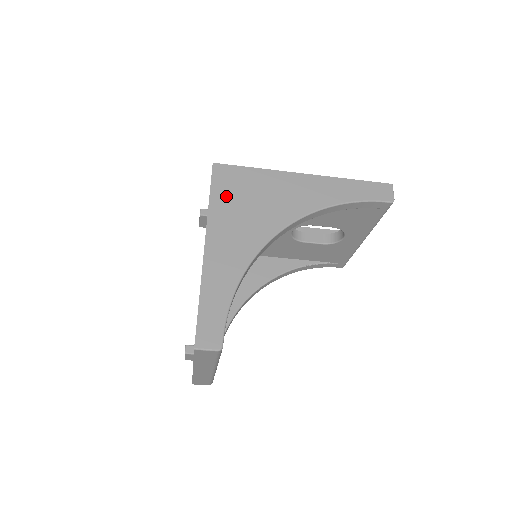
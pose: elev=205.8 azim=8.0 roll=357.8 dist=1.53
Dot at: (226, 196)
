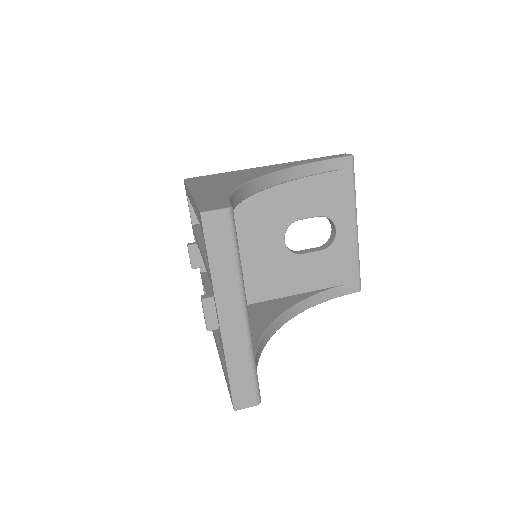
Dot at: (201, 181)
